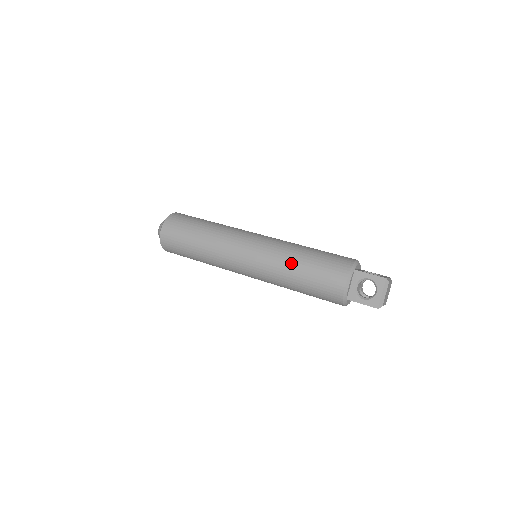
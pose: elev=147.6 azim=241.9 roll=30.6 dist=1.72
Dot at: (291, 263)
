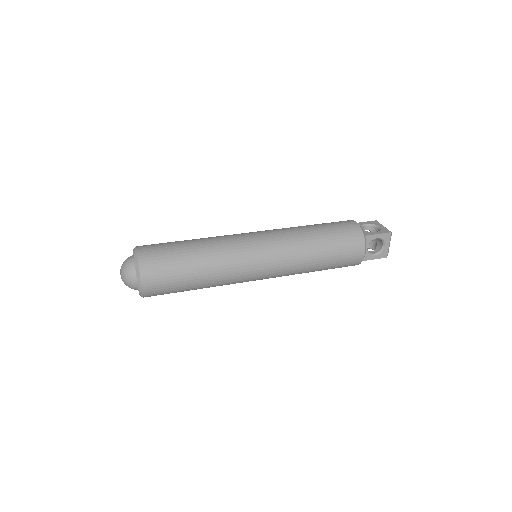
Dot at: (302, 227)
